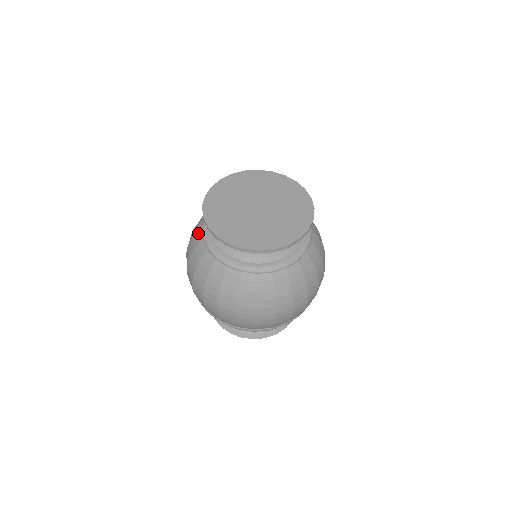
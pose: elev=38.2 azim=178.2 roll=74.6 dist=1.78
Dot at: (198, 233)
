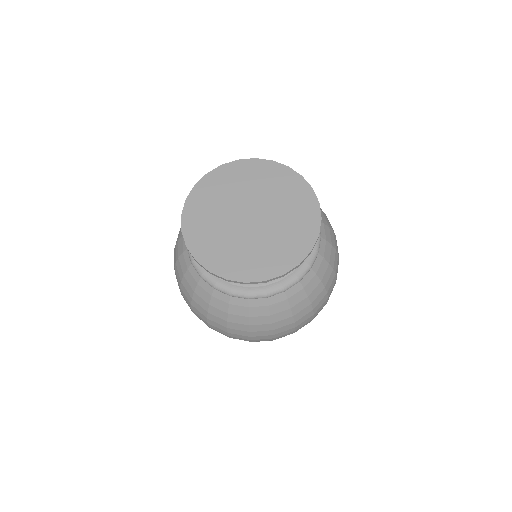
Dot at: (215, 297)
